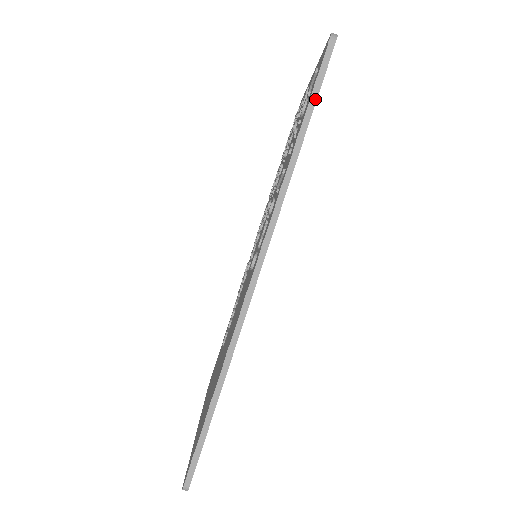
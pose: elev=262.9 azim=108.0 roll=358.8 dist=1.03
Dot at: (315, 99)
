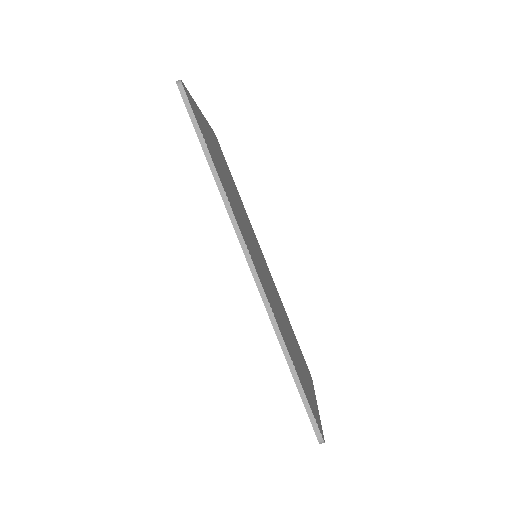
Dot at: (197, 127)
